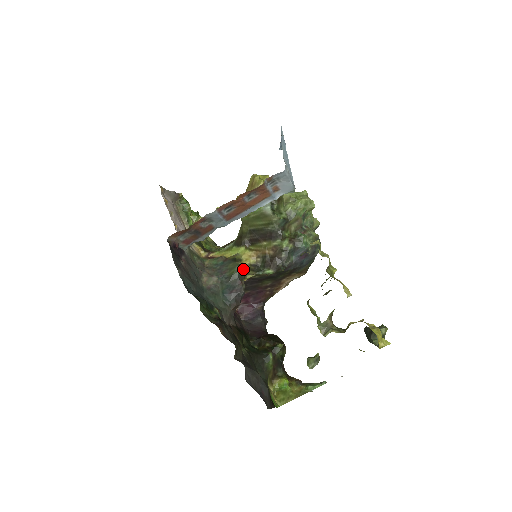
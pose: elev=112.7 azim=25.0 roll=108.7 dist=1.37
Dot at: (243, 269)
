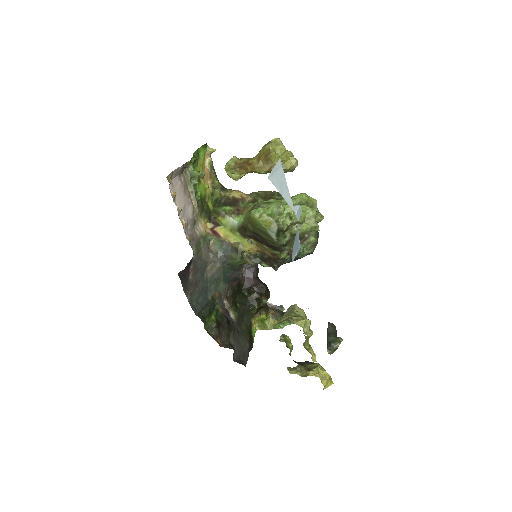
Dot at: (243, 260)
